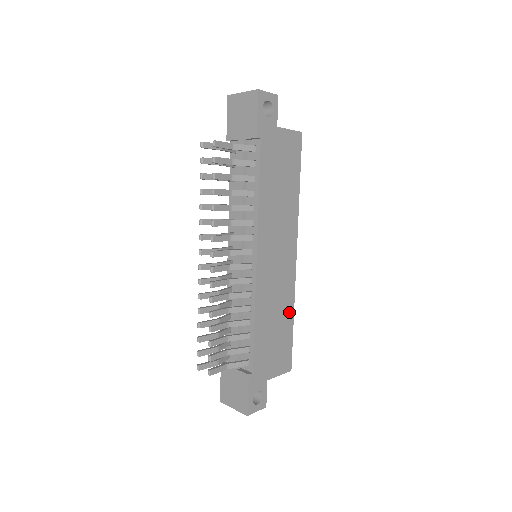
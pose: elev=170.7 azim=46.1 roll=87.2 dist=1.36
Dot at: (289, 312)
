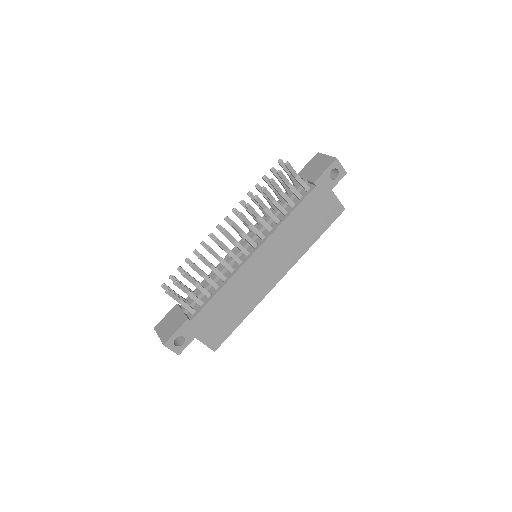
Dot at: (246, 310)
